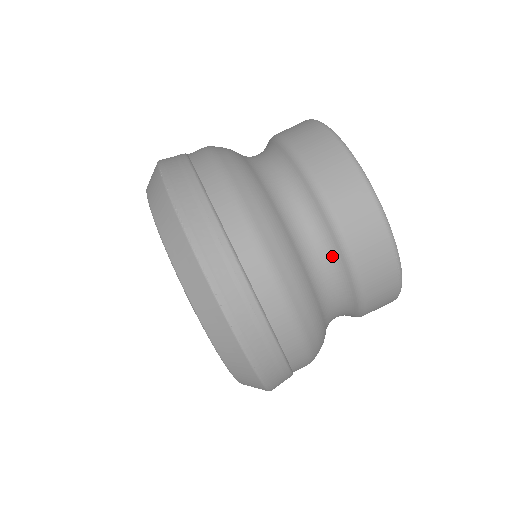
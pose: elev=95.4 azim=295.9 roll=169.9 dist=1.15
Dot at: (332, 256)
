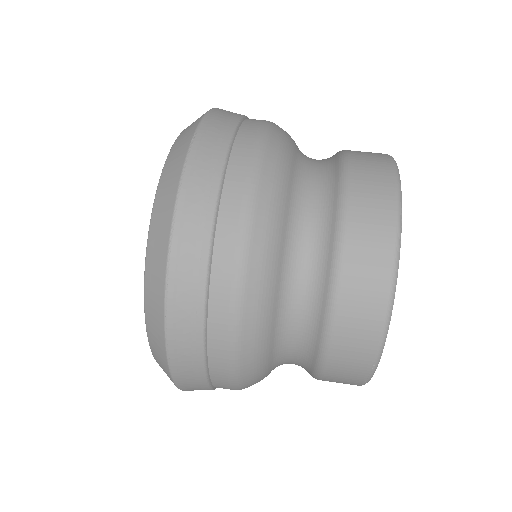
Dot at: (311, 326)
